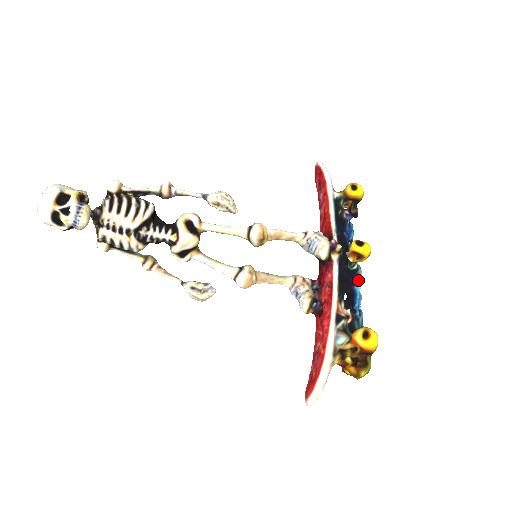
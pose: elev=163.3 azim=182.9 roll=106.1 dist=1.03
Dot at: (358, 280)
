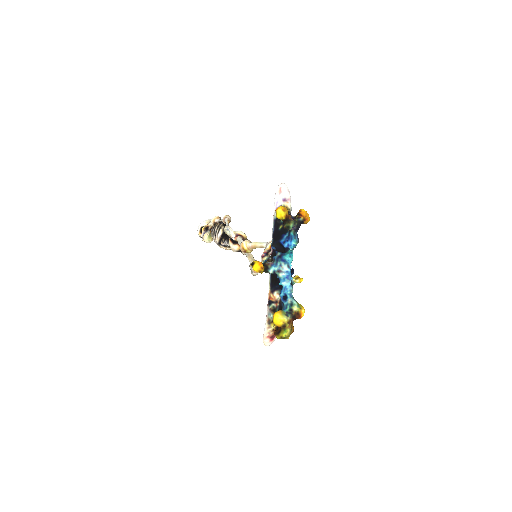
Dot at: (282, 278)
